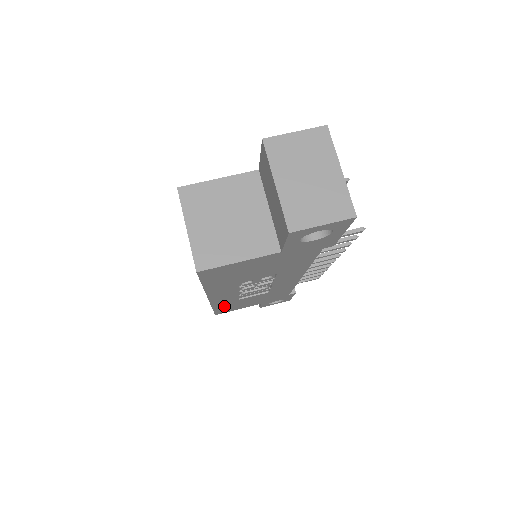
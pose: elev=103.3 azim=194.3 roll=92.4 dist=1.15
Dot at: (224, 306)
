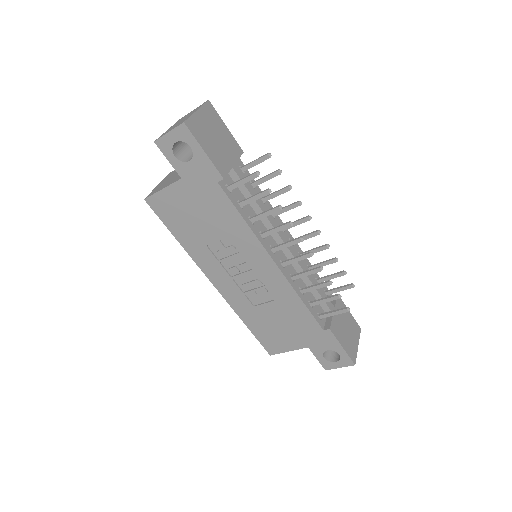
Dot at: (254, 323)
